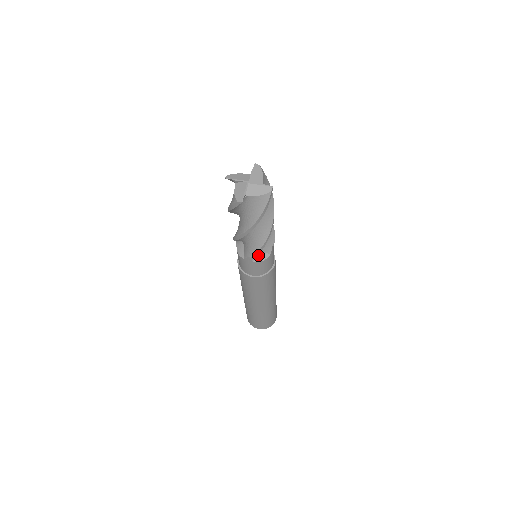
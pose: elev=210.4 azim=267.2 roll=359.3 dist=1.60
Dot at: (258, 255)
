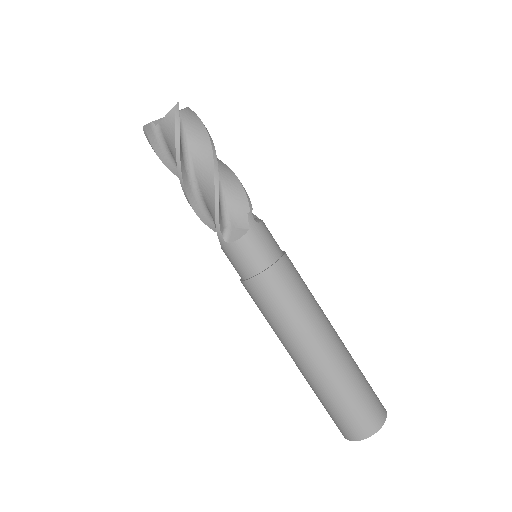
Dot at: (232, 233)
